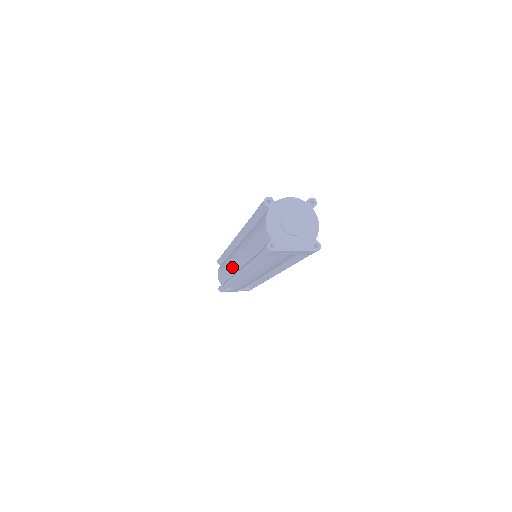
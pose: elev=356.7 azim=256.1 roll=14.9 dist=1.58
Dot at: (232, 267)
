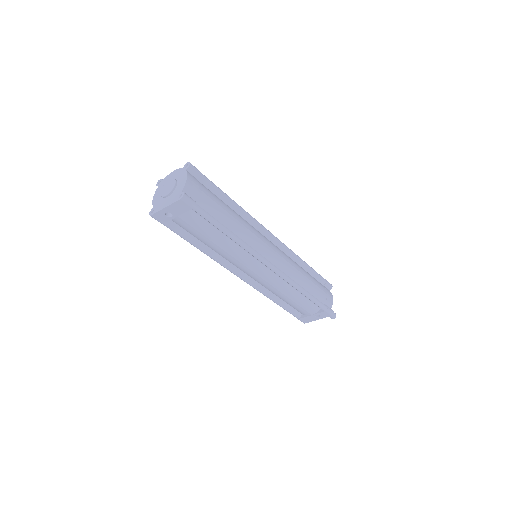
Dot at: occluded
